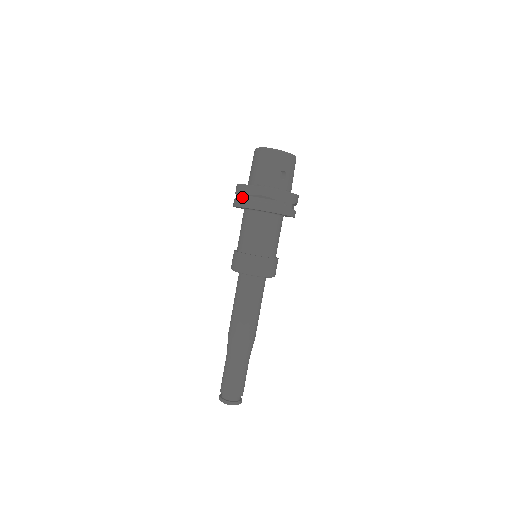
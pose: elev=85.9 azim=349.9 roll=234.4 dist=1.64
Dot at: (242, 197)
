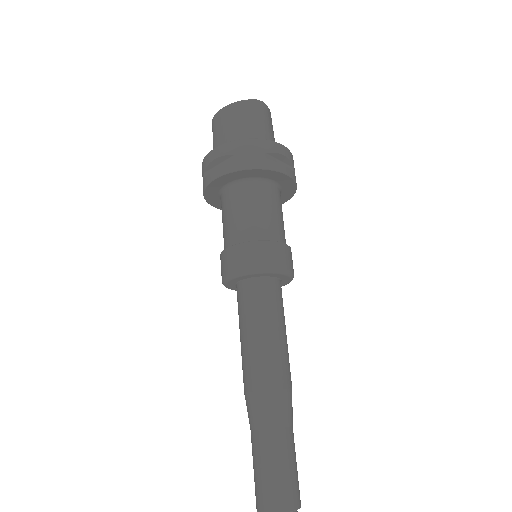
Dot at: (257, 155)
